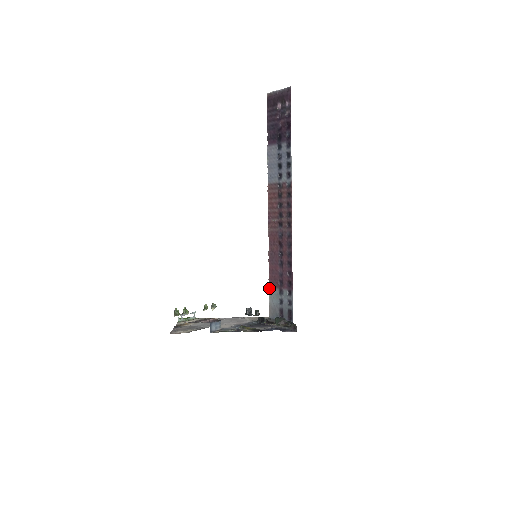
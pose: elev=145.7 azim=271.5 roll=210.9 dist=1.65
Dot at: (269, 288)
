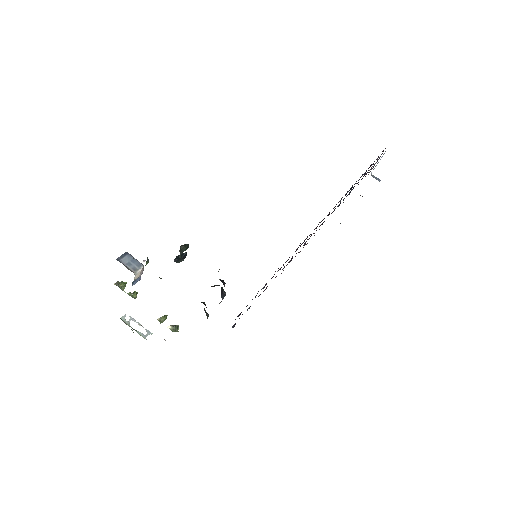
Dot at: occluded
